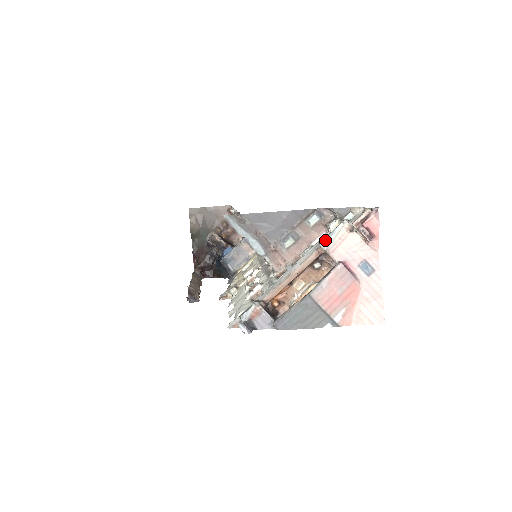
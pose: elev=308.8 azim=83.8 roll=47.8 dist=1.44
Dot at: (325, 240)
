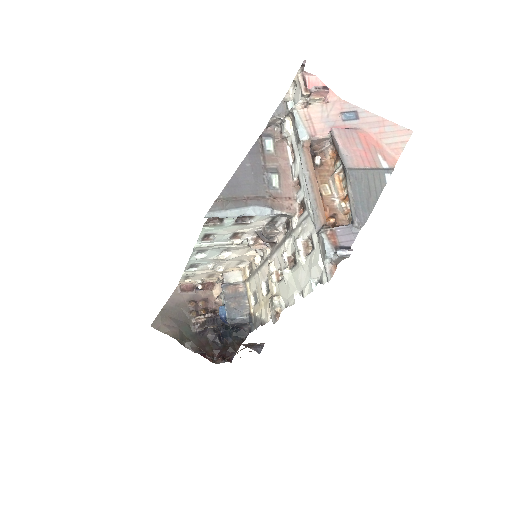
Dot at: (300, 133)
